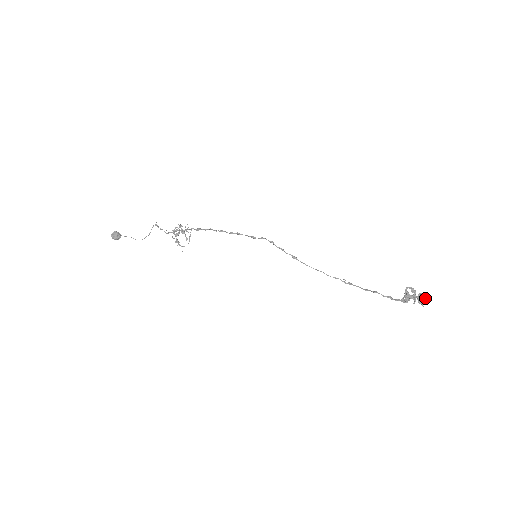
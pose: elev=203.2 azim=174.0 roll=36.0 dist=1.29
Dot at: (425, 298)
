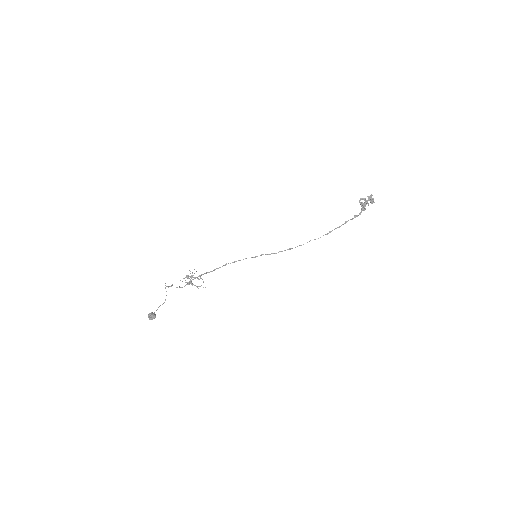
Dot at: occluded
